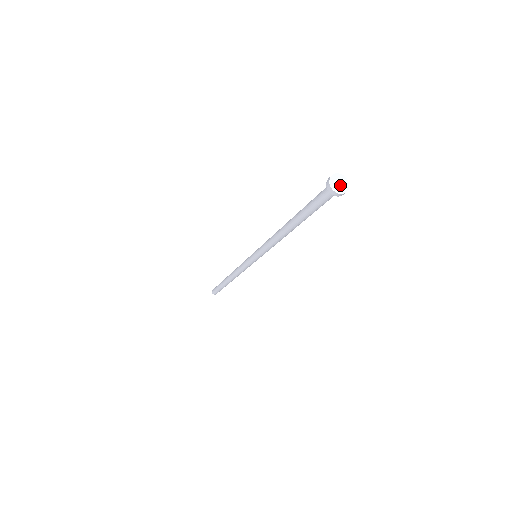
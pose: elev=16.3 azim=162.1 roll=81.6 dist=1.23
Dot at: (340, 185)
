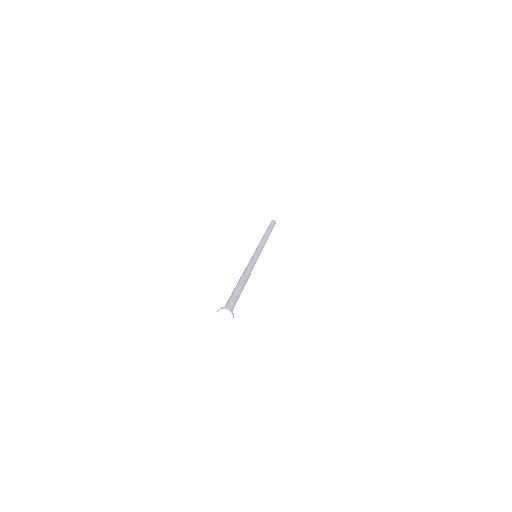
Dot at: (224, 318)
